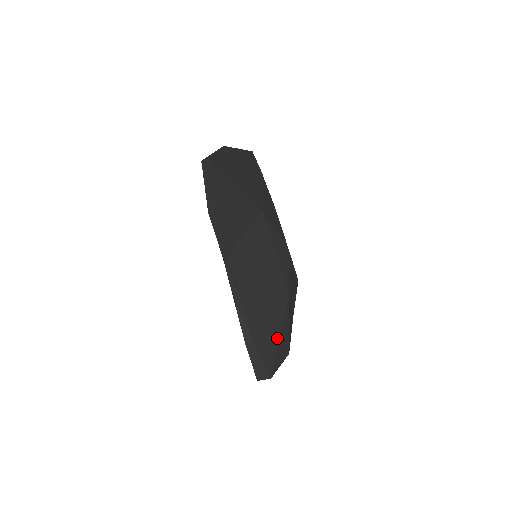
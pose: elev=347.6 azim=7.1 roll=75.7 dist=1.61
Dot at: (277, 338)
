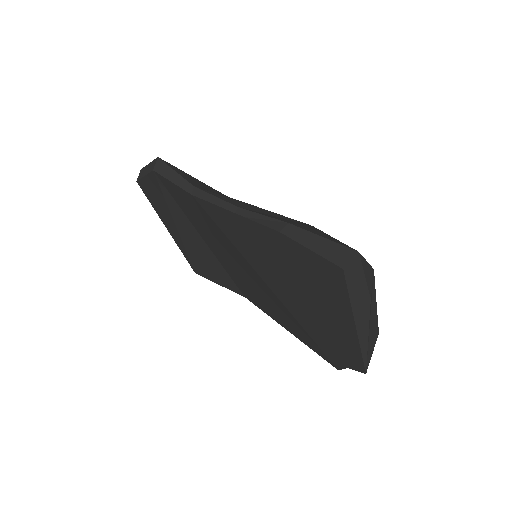
Dot at: (328, 236)
